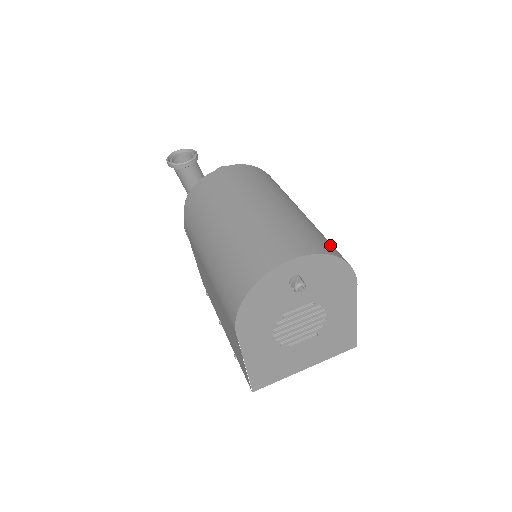
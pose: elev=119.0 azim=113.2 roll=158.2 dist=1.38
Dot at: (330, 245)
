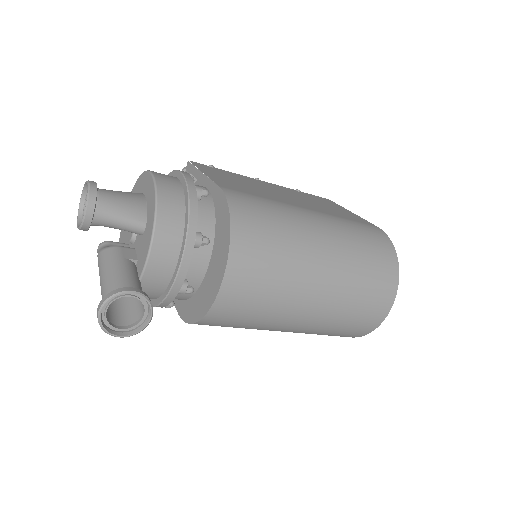
Dot at: (381, 252)
